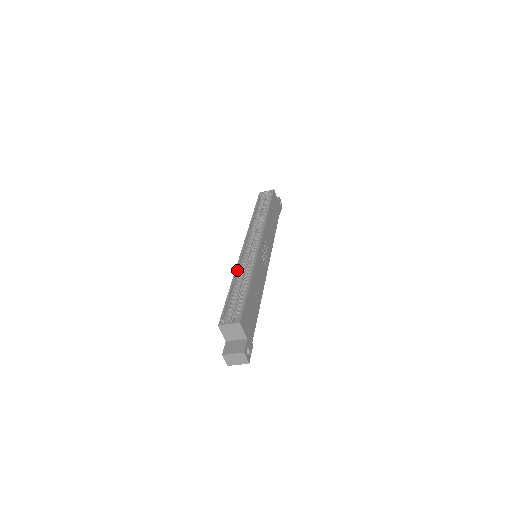
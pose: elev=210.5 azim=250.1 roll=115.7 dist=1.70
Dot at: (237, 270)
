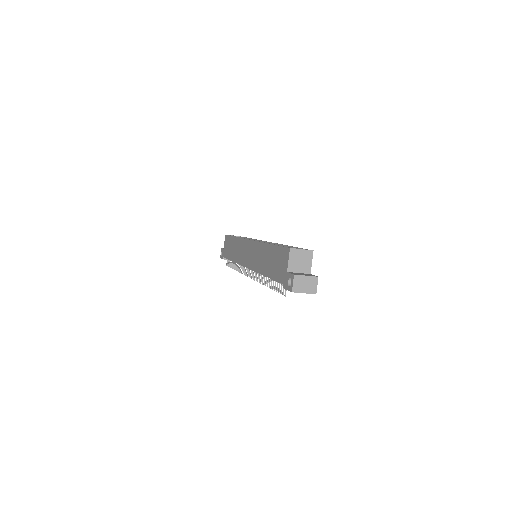
Dot at: occluded
